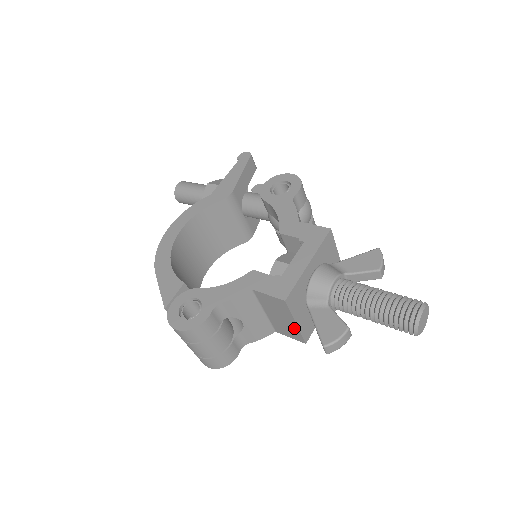
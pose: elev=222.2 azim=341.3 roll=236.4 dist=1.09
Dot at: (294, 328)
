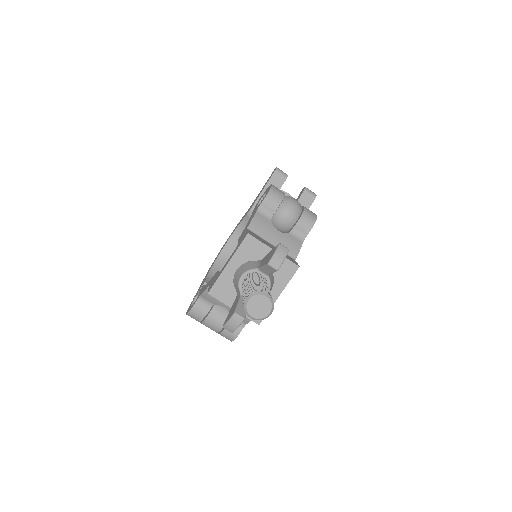
Dot at: occluded
